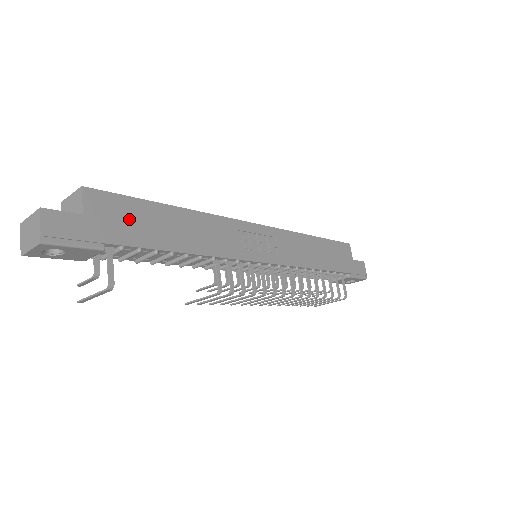
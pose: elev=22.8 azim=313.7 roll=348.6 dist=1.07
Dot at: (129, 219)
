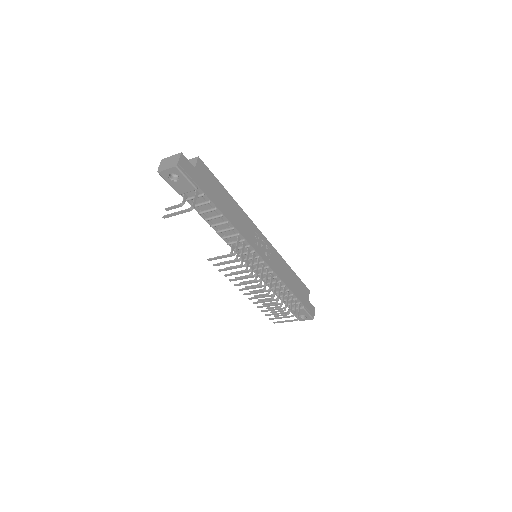
Dot at: (211, 185)
